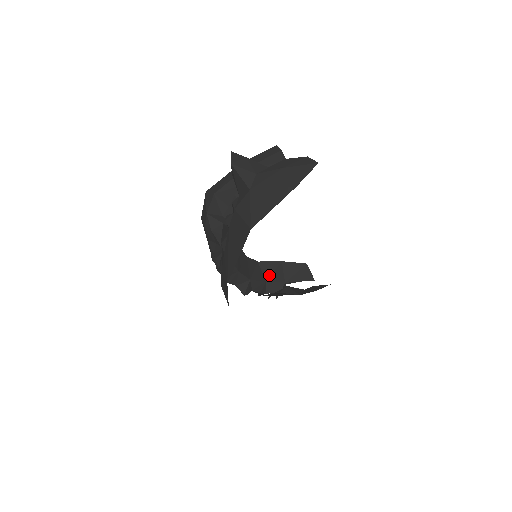
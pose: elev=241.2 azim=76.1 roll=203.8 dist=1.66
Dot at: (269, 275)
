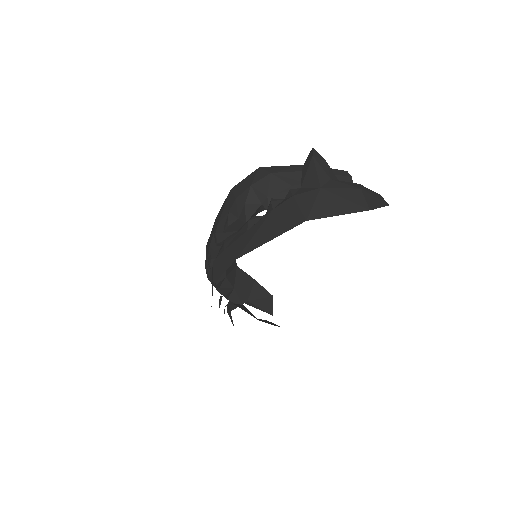
Dot at: (239, 284)
